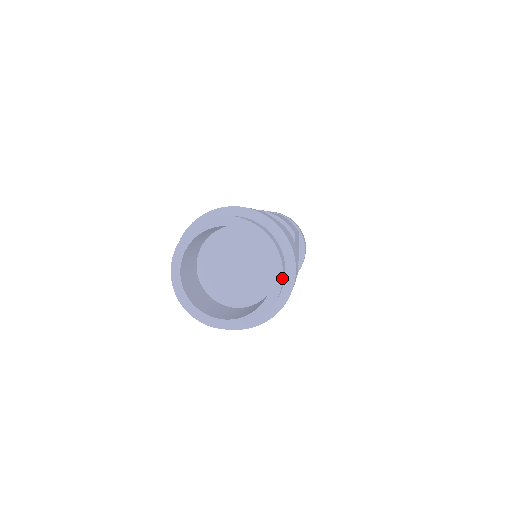
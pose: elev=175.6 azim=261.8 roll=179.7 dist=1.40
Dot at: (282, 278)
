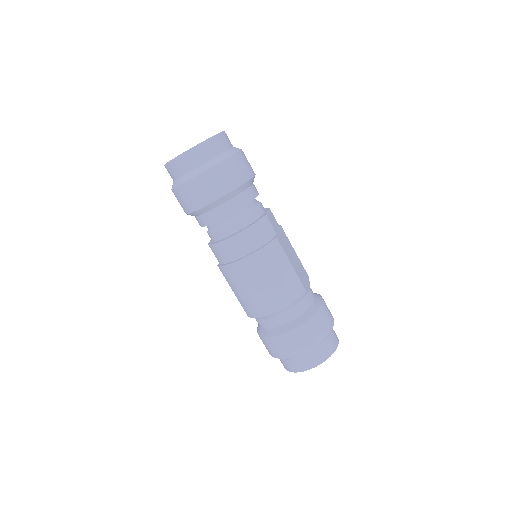
Dot at: (222, 131)
